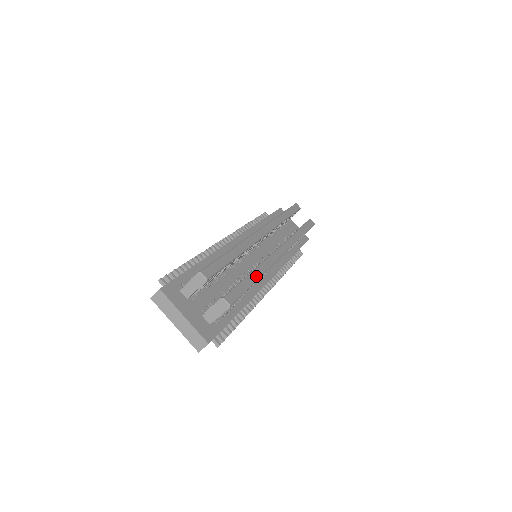
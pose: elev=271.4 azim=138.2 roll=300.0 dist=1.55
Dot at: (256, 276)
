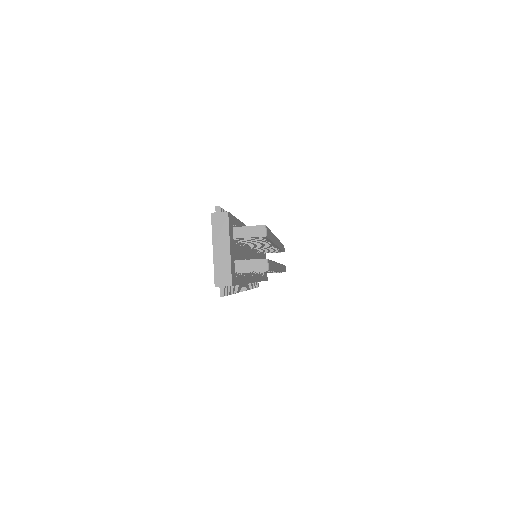
Dot at: (274, 267)
